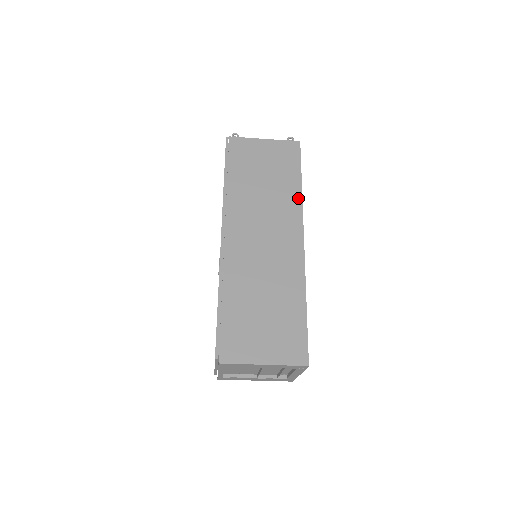
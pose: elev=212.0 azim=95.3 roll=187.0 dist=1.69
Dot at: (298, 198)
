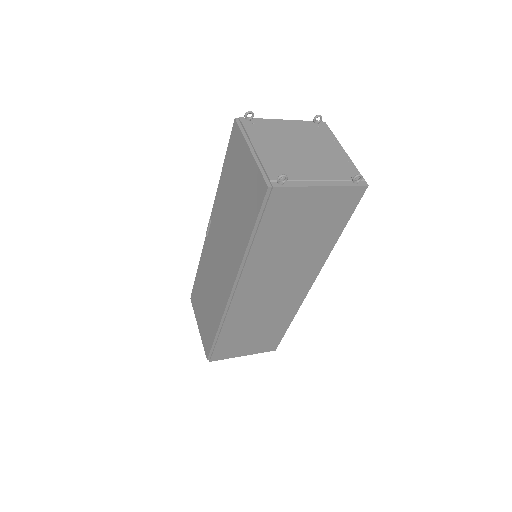
Dot at: (327, 252)
